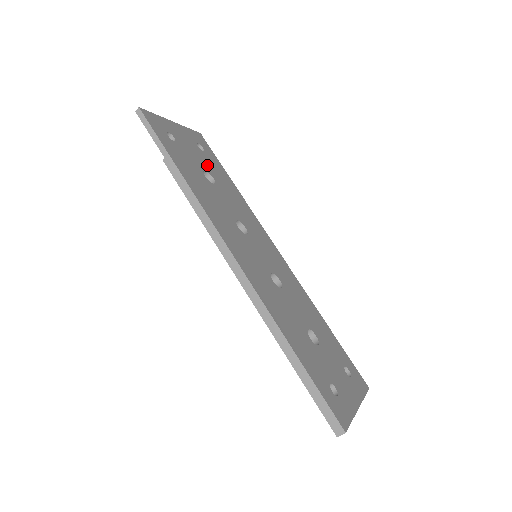
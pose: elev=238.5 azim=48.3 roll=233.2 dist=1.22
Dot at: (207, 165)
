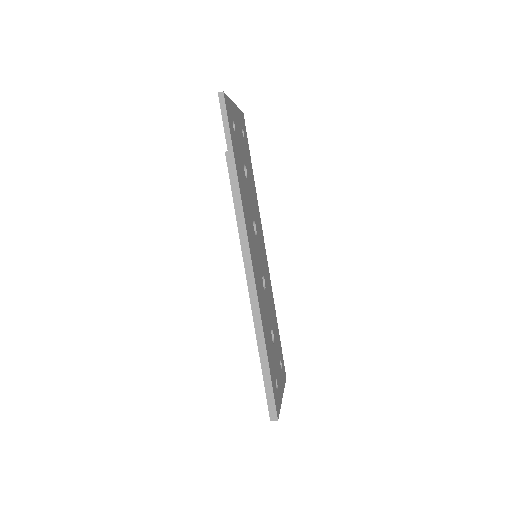
Dot at: (245, 156)
